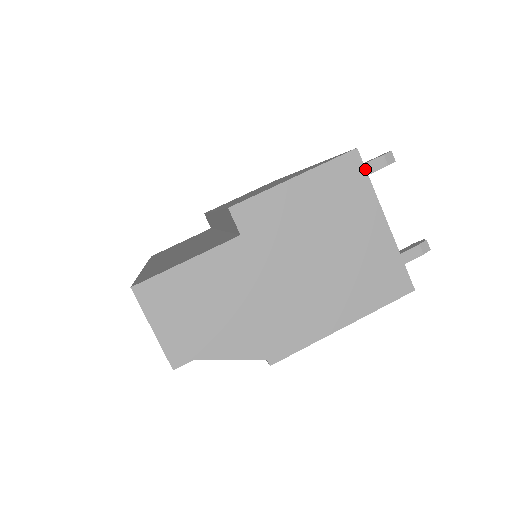
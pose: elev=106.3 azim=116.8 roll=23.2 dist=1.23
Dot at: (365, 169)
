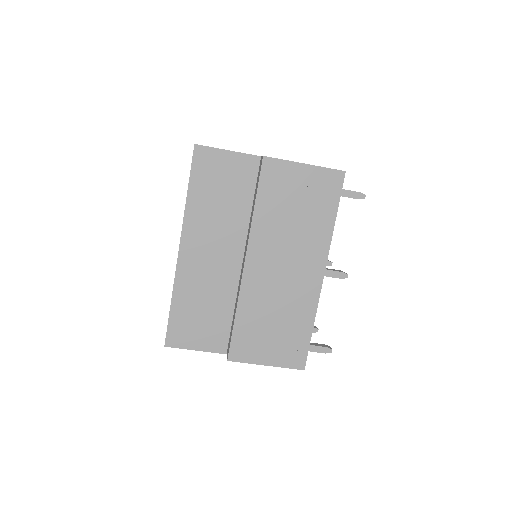
Dot at: occluded
